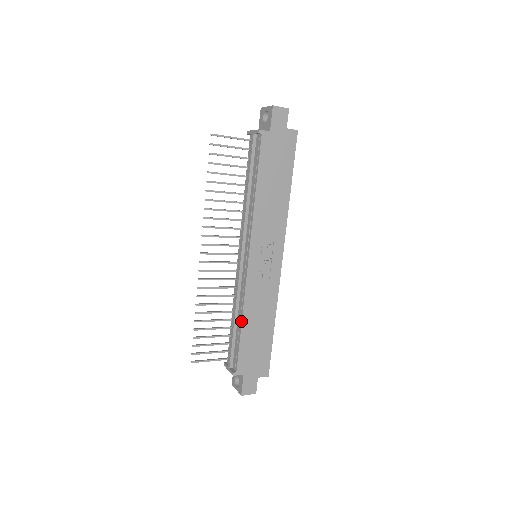
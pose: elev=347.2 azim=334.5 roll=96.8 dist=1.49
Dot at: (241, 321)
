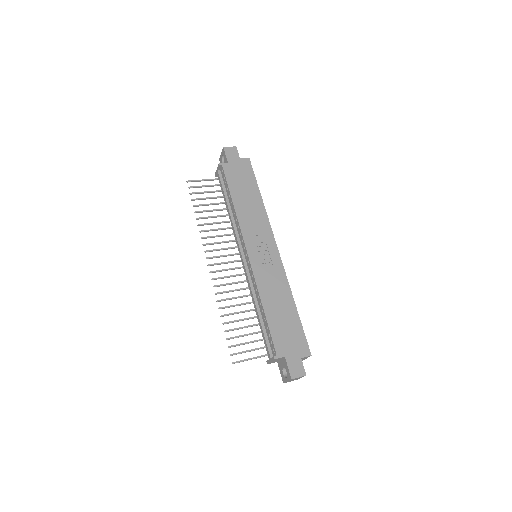
Dot at: (262, 306)
